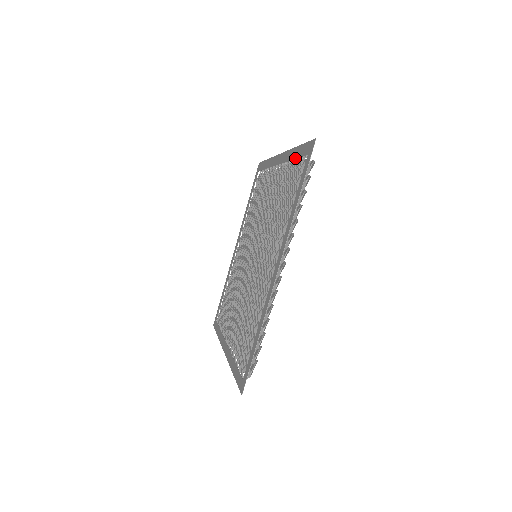
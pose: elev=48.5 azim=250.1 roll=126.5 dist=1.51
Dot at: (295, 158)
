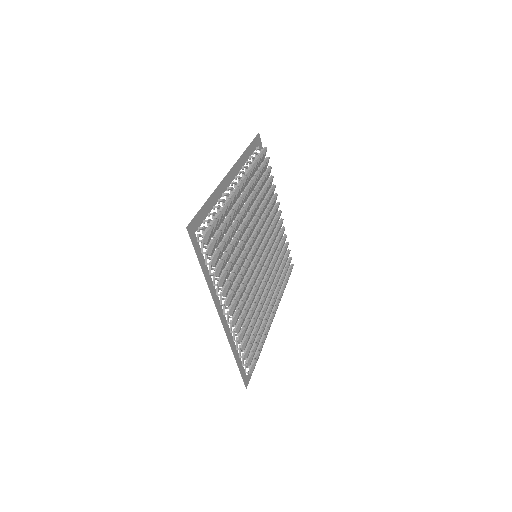
Dot at: (209, 212)
